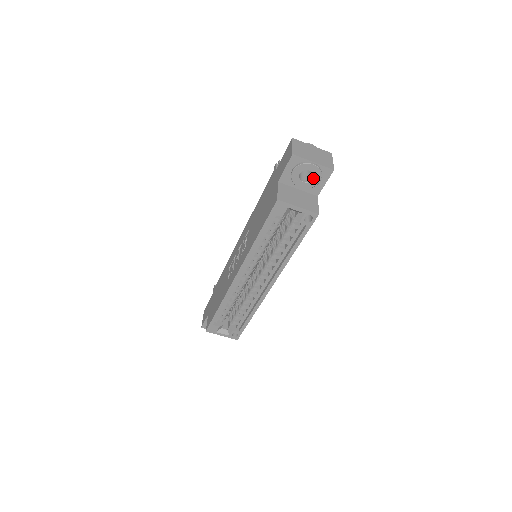
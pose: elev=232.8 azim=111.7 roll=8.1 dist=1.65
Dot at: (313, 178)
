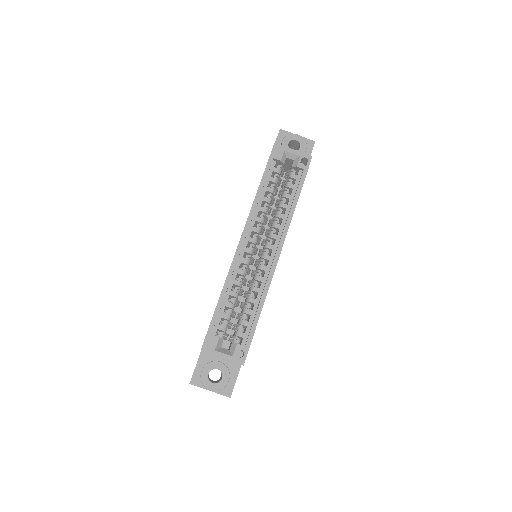
Dot at: (300, 147)
